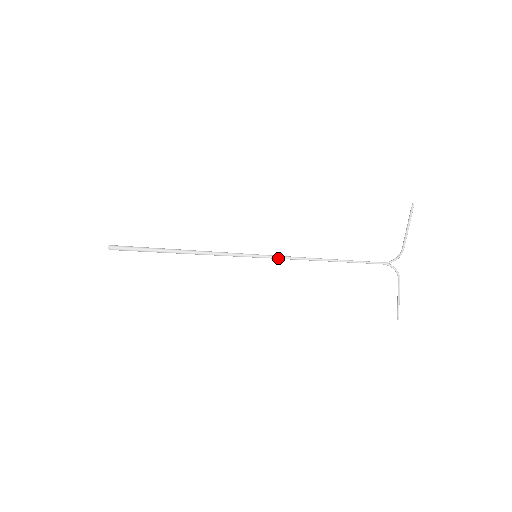
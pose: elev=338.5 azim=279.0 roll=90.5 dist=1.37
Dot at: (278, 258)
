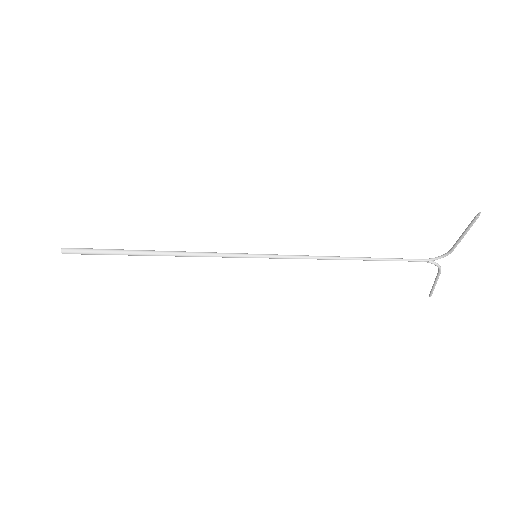
Dot at: (285, 258)
